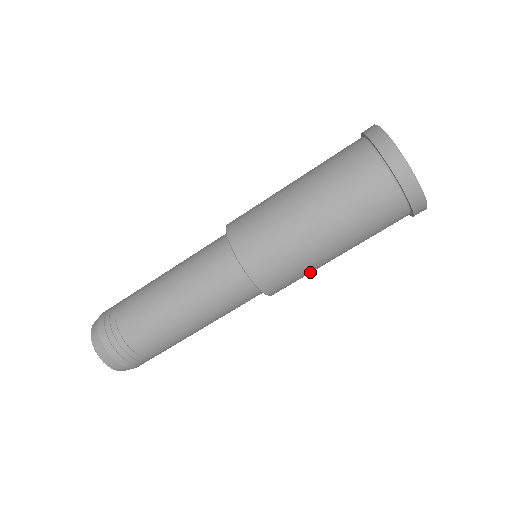
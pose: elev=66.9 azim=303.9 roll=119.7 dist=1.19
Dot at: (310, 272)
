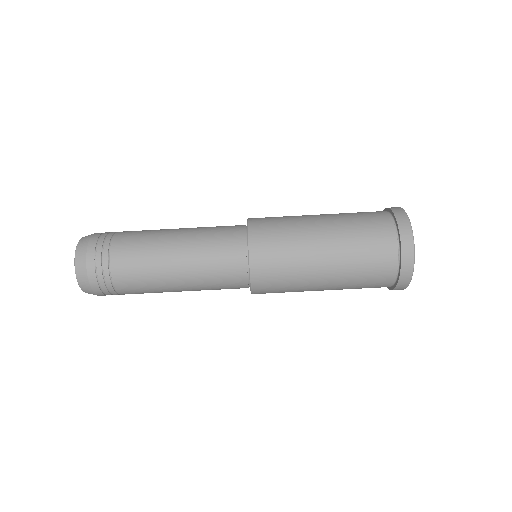
Dot at: (294, 272)
